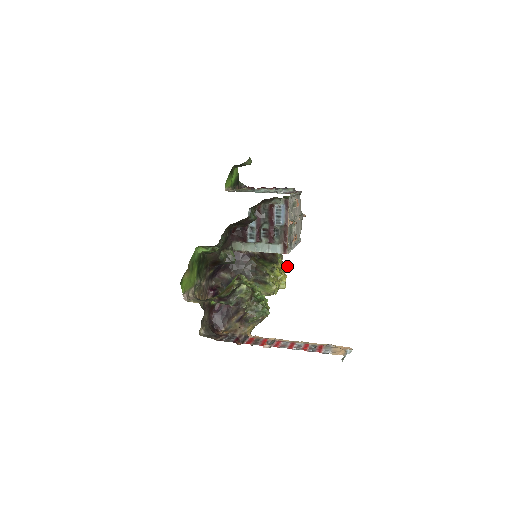
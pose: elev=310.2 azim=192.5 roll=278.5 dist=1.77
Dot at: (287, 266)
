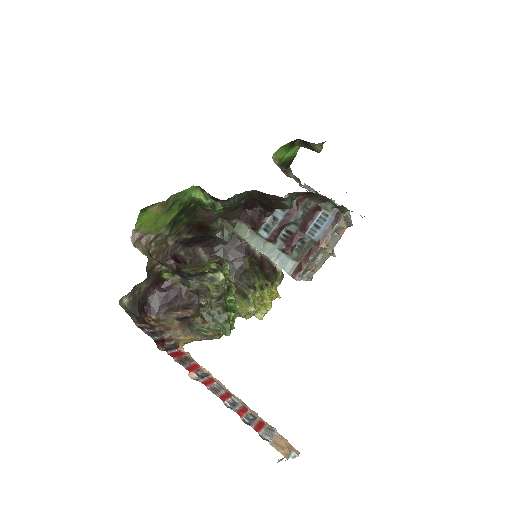
Dot at: (279, 296)
